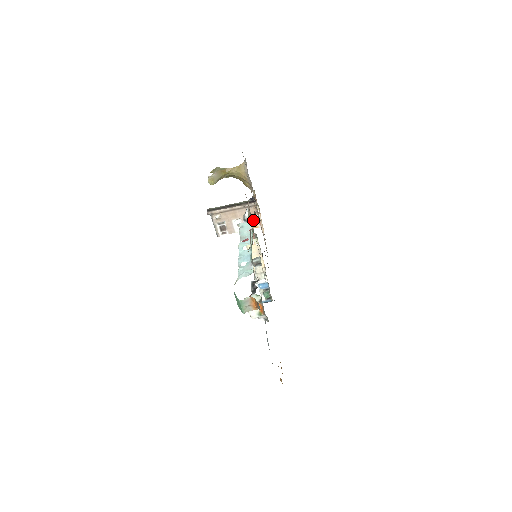
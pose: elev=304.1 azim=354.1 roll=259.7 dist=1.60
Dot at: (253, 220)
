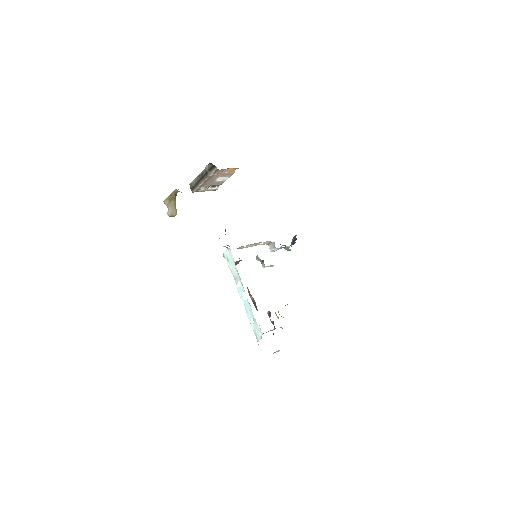
Dot at: (230, 249)
